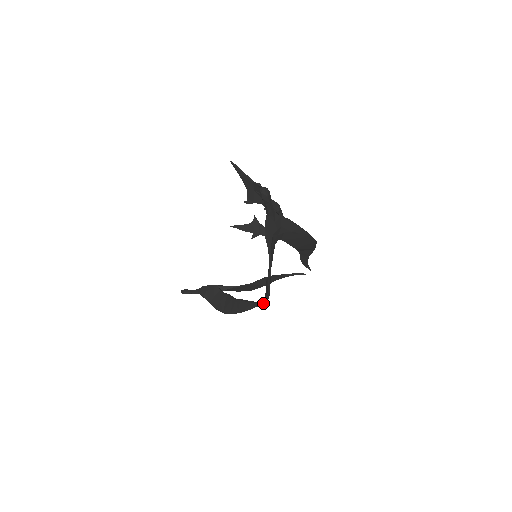
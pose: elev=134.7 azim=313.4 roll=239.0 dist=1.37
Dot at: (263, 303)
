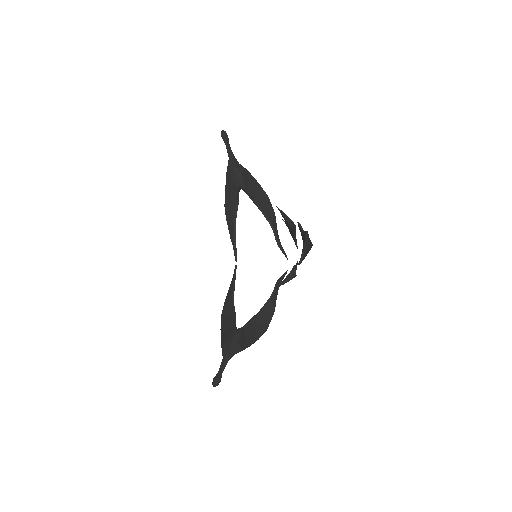
Dot at: occluded
